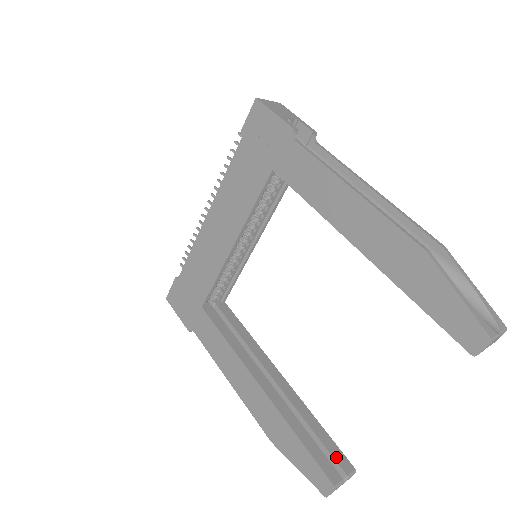
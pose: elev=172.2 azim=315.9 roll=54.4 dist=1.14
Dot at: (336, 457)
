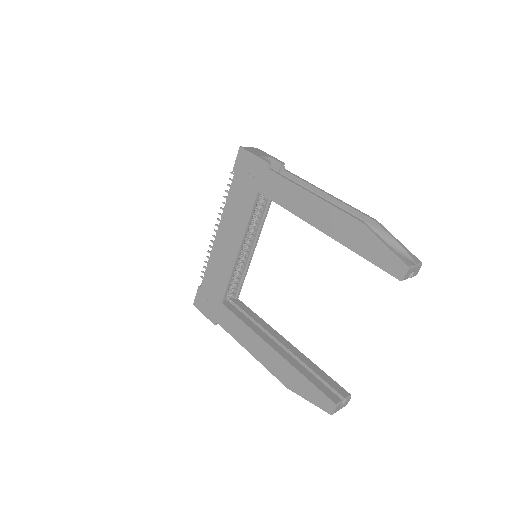
Dot at: (335, 388)
